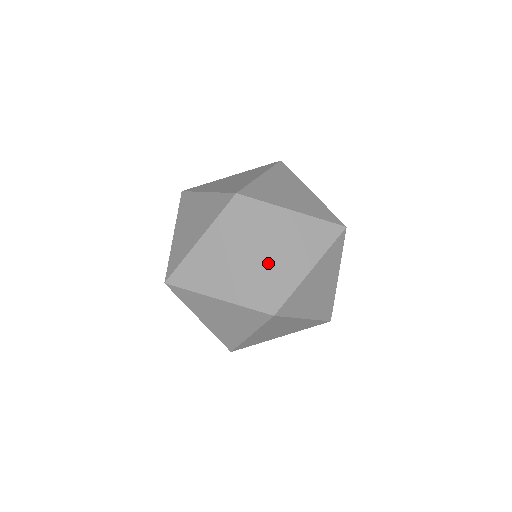
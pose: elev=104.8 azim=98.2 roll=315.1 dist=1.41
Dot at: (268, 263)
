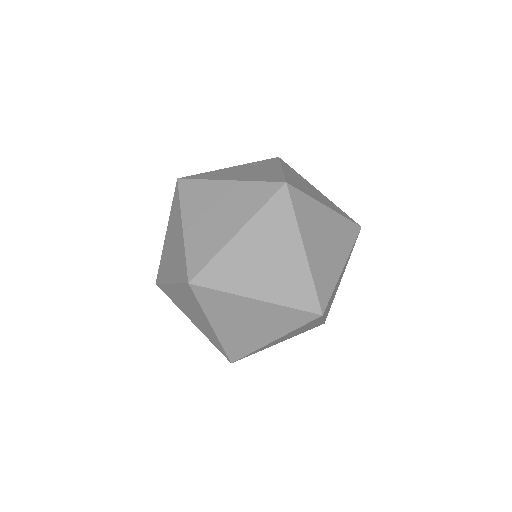
Dot at: (244, 178)
